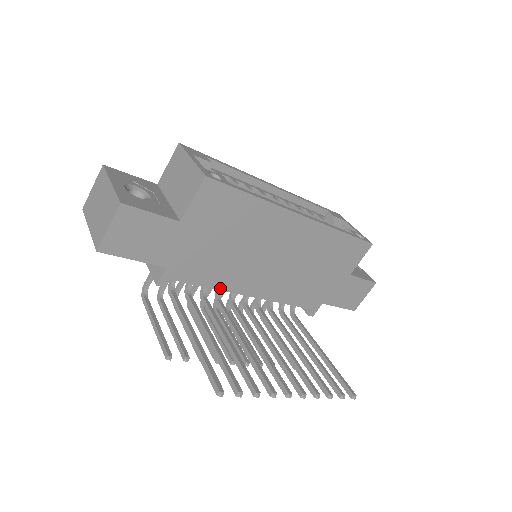
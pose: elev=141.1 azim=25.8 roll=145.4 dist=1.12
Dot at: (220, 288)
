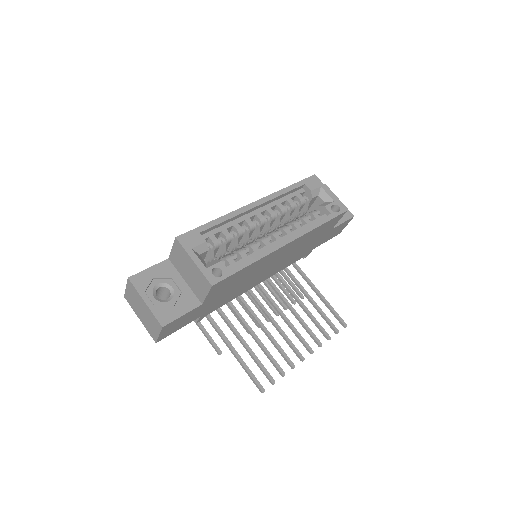
Dot at: occluded
